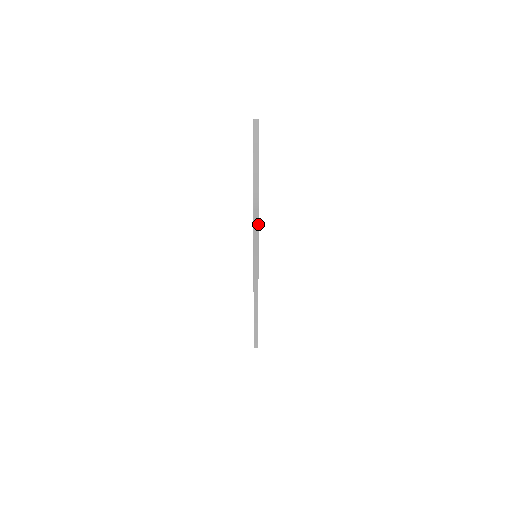
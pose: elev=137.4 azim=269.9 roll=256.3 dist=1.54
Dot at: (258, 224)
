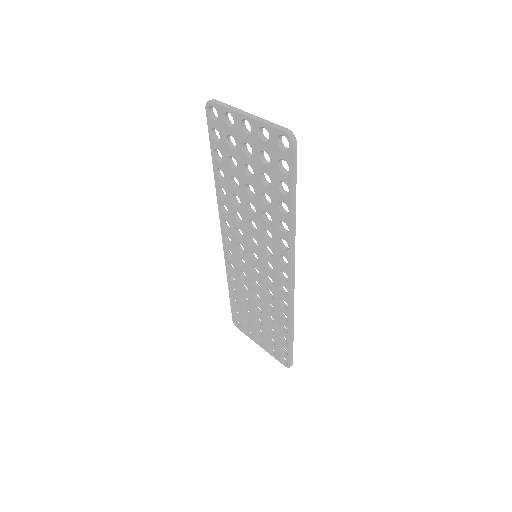
Dot at: (296, 168)
